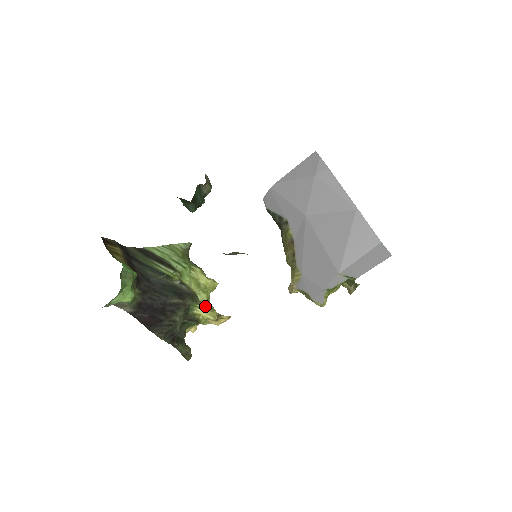
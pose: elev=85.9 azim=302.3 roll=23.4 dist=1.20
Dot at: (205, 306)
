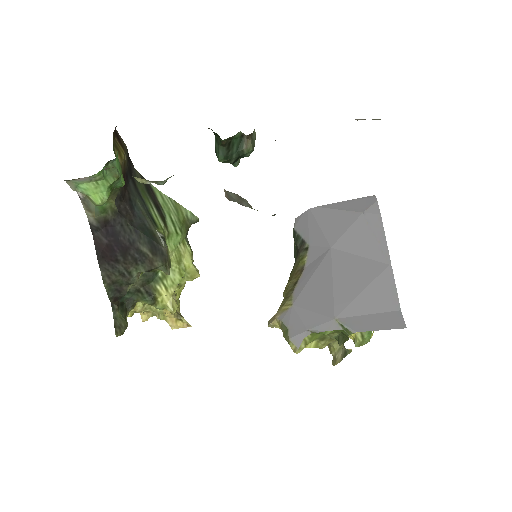
Dot at: (172, 289)
